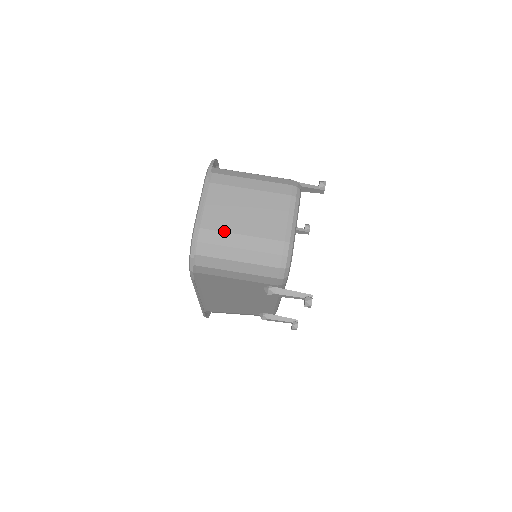
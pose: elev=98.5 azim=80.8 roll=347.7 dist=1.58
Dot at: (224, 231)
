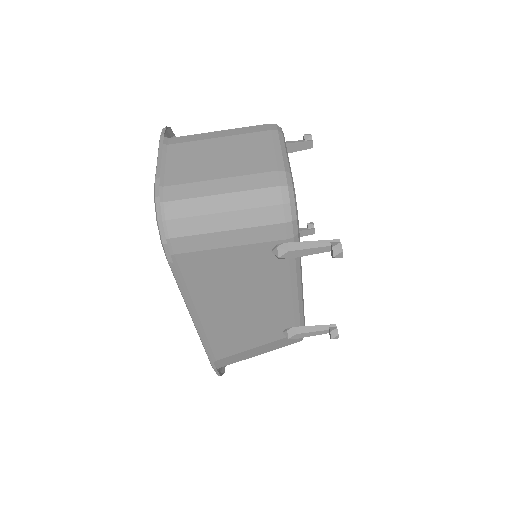
Dot at: (196, 181)
